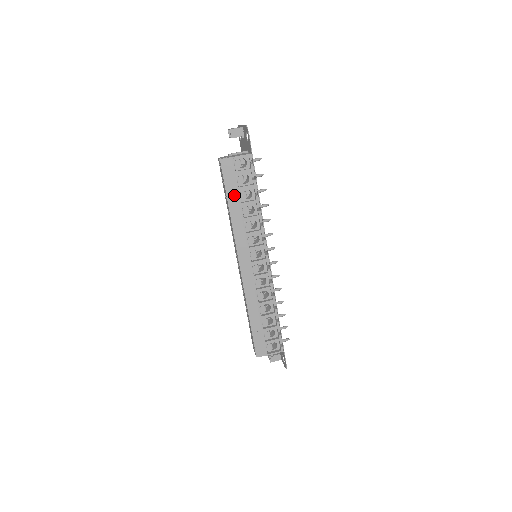
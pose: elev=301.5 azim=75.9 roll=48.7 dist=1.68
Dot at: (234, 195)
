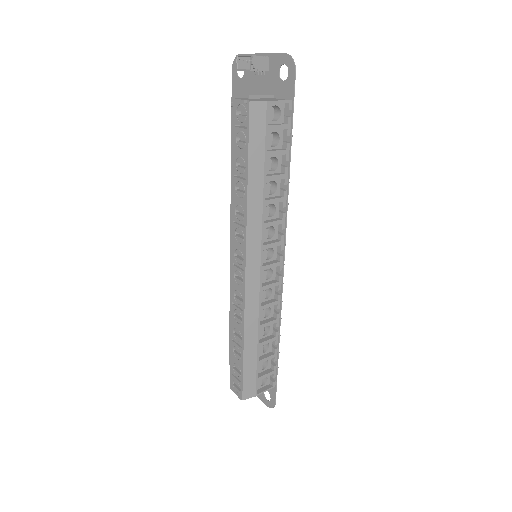
Dot at: (259, 163)
